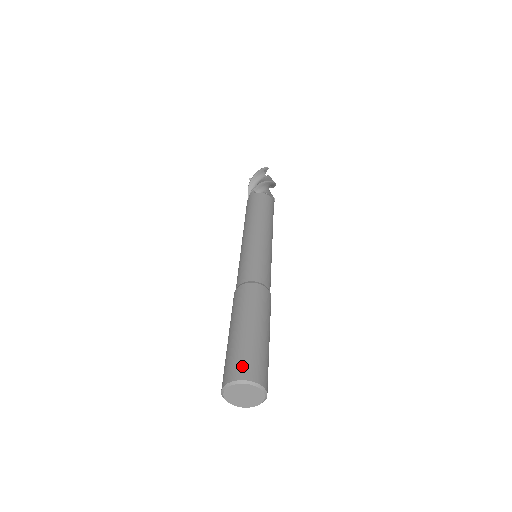
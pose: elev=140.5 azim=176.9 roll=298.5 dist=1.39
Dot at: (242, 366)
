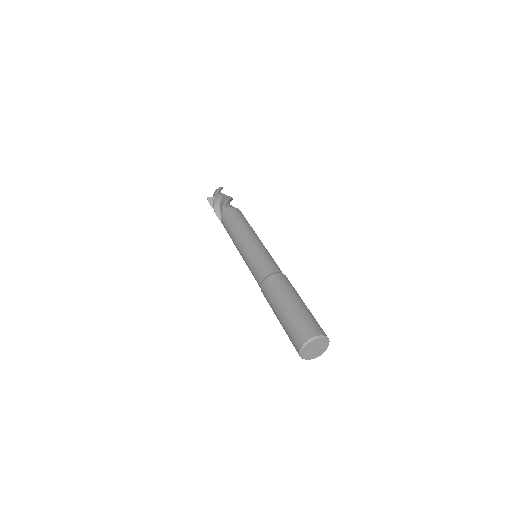
Dot at: (310, 328)
